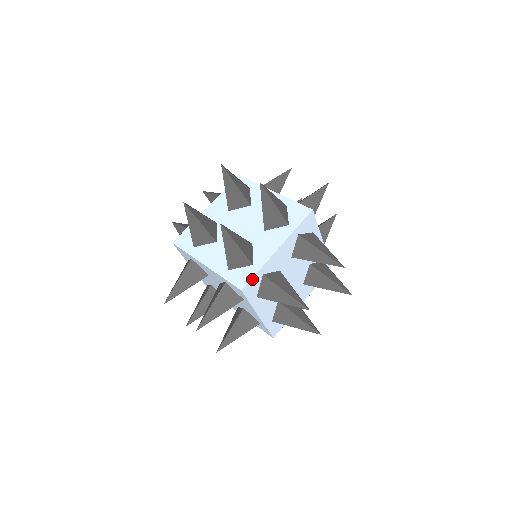
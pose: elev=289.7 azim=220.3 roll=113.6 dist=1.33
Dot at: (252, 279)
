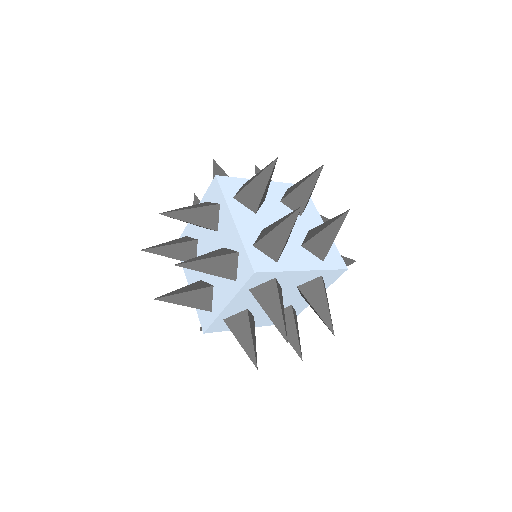
Dot at: (250, 258)
